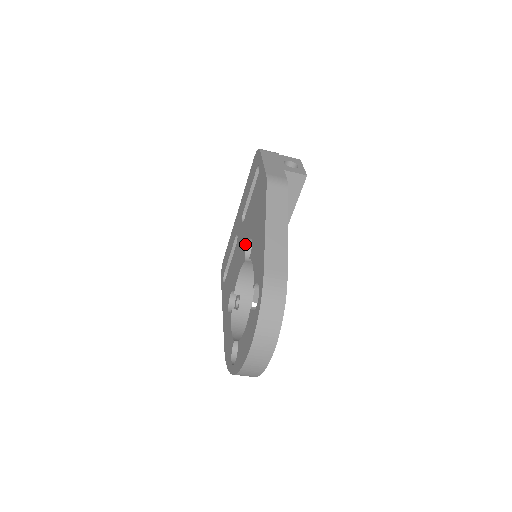
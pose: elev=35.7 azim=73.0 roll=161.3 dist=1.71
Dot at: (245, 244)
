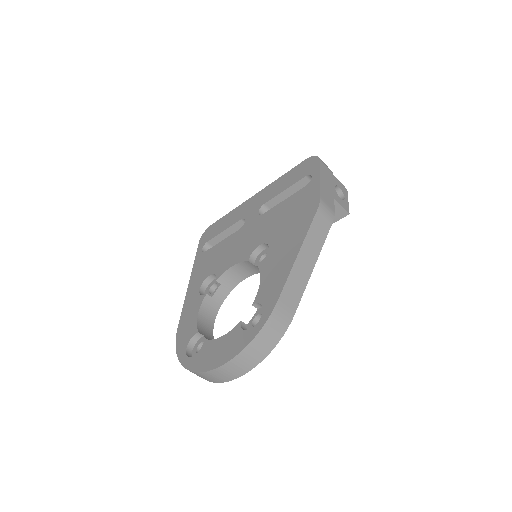
Dot at: (256, 243)
